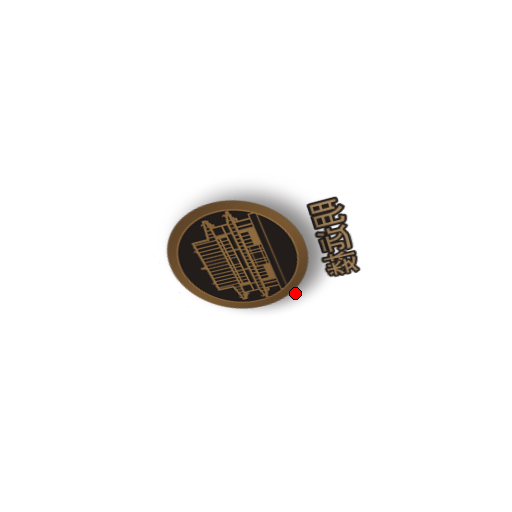
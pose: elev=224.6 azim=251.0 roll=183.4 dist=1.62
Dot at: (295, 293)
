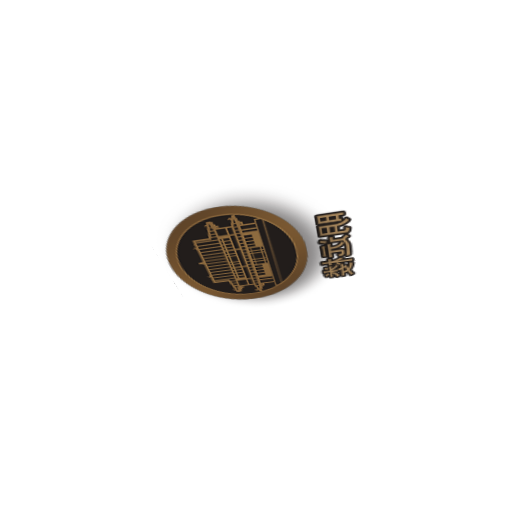
Dot at: (289, 289)
